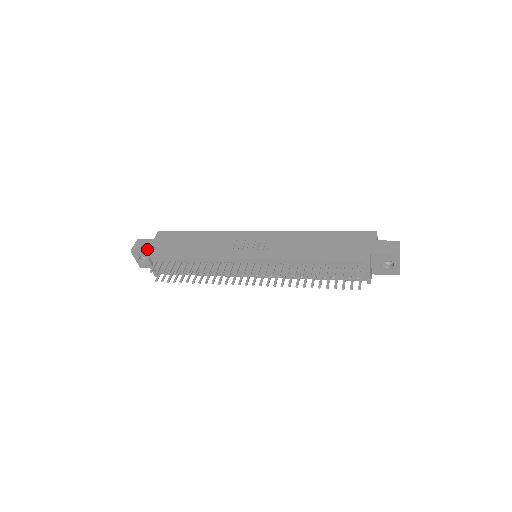
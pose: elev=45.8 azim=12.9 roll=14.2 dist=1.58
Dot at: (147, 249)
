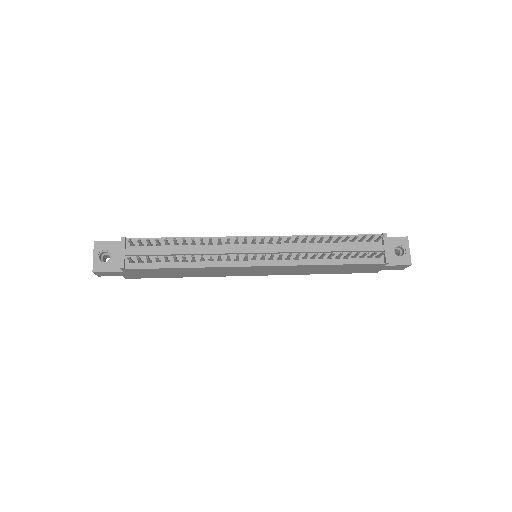
Dot at: (119, 241)
